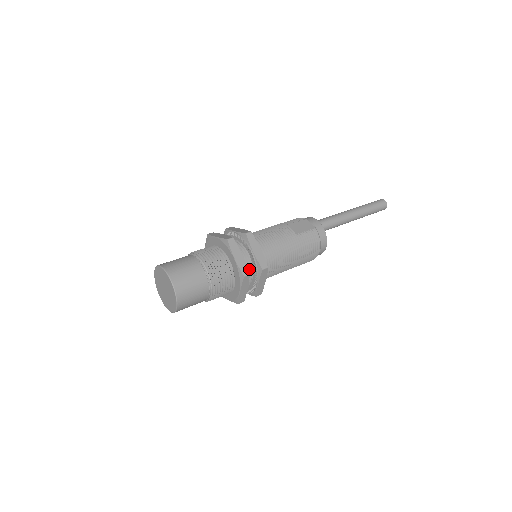
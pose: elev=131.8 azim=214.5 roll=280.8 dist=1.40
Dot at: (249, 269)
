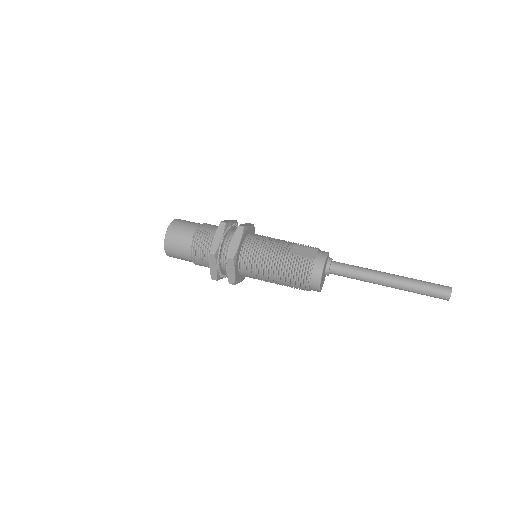
Dot at: occluded
